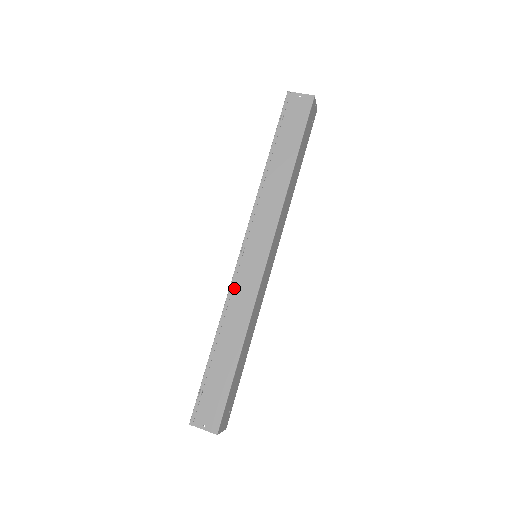
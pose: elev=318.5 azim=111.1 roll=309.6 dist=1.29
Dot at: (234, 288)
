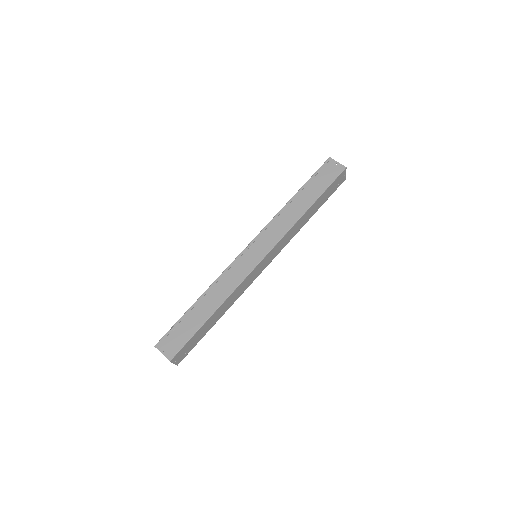
Dot at: (230, 269)
